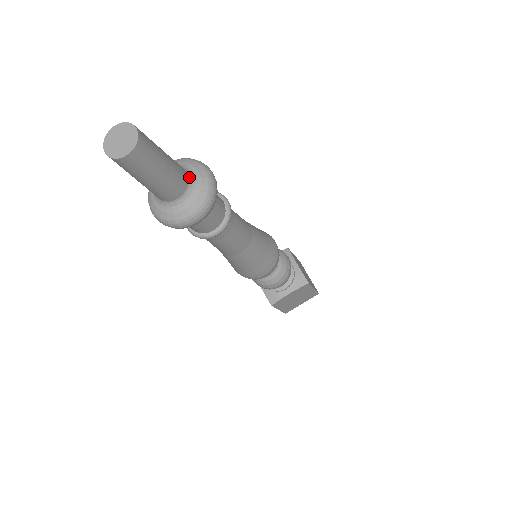
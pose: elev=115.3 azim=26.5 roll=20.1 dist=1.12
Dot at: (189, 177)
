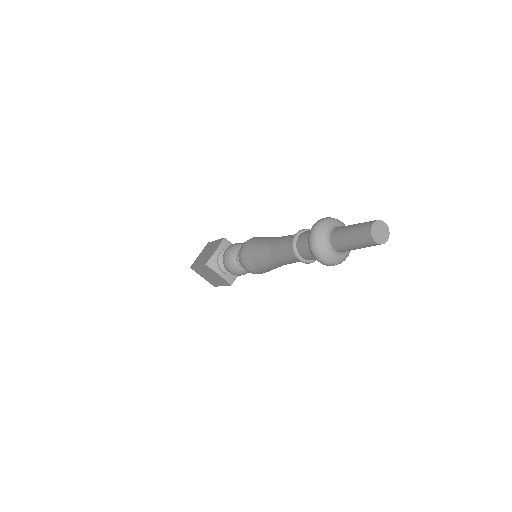
Dot at: occluded
